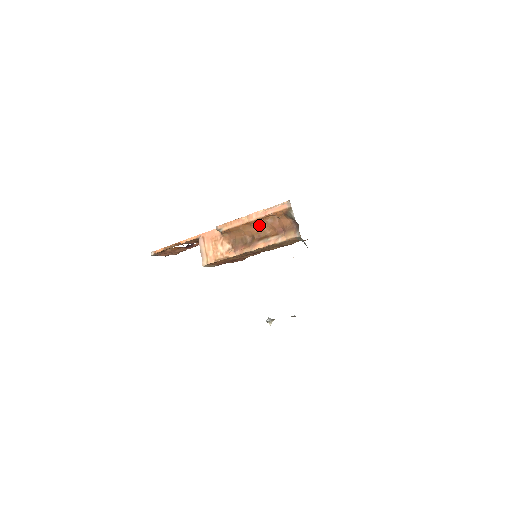
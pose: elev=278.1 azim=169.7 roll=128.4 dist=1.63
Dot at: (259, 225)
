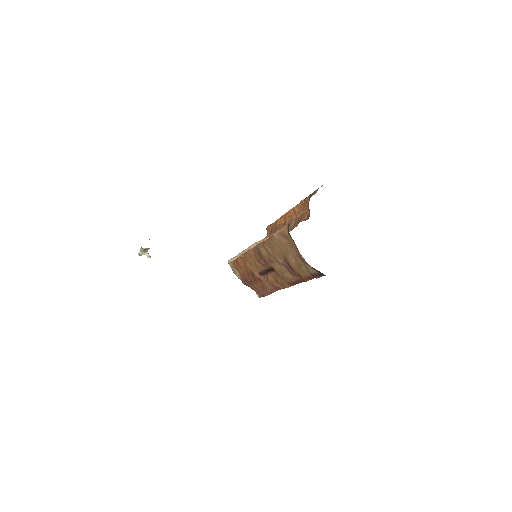
Dot at: (290, 224)
